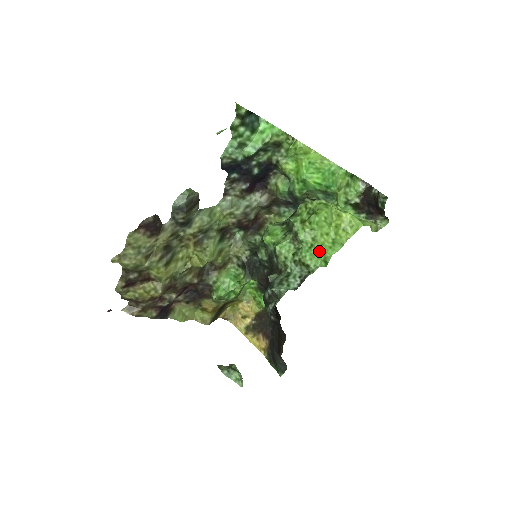
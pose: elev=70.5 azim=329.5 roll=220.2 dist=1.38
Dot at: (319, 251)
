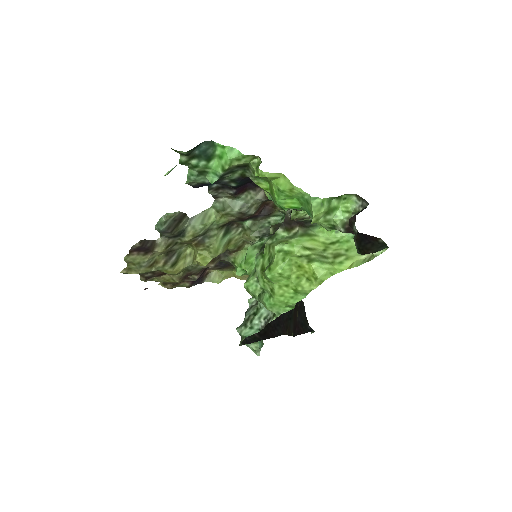
Dot at: (278, 302)
